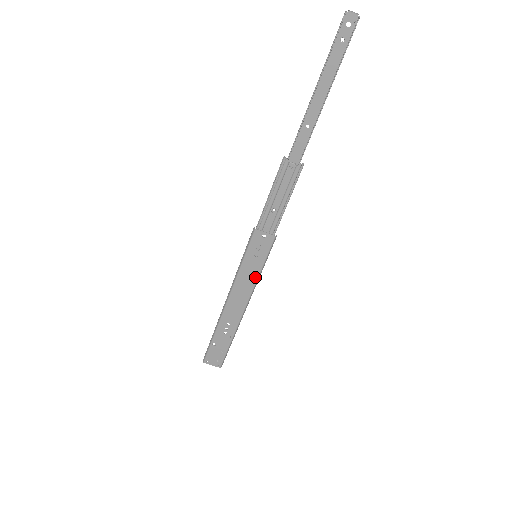
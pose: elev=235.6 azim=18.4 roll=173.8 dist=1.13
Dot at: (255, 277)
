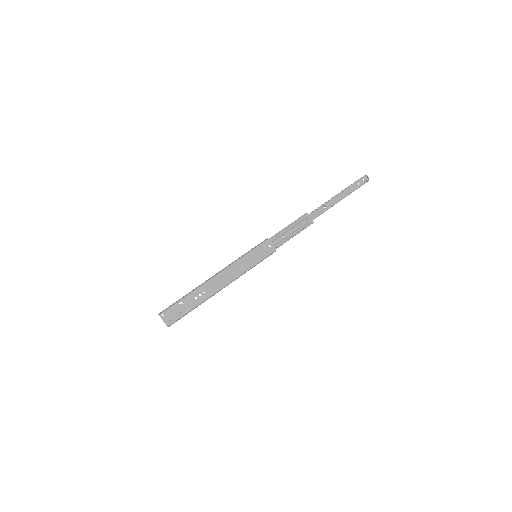
Dot at: (247, 268)
